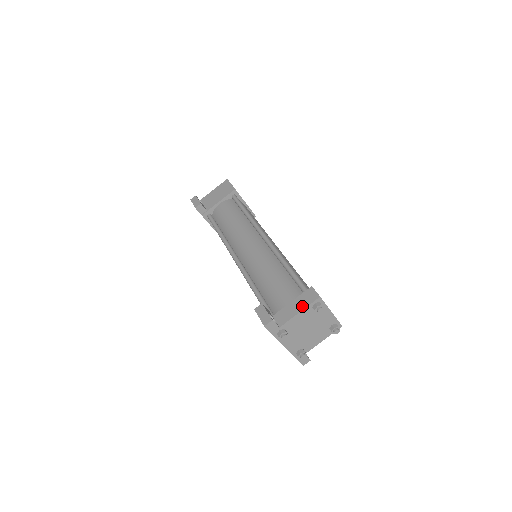
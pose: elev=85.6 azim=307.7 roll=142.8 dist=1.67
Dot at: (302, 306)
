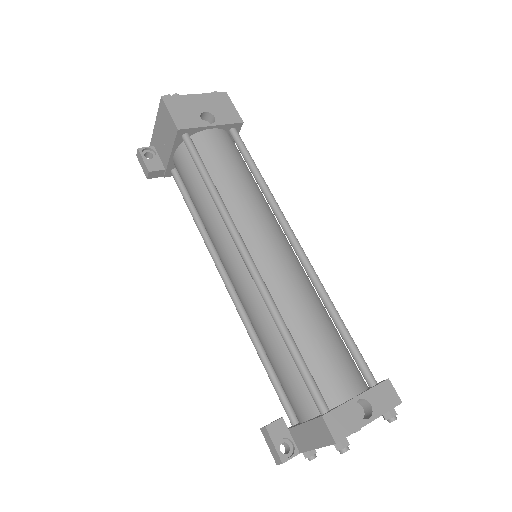
Dot at: (317, 442)
